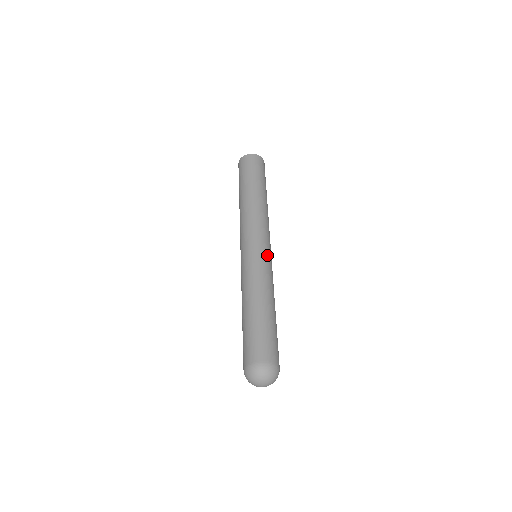
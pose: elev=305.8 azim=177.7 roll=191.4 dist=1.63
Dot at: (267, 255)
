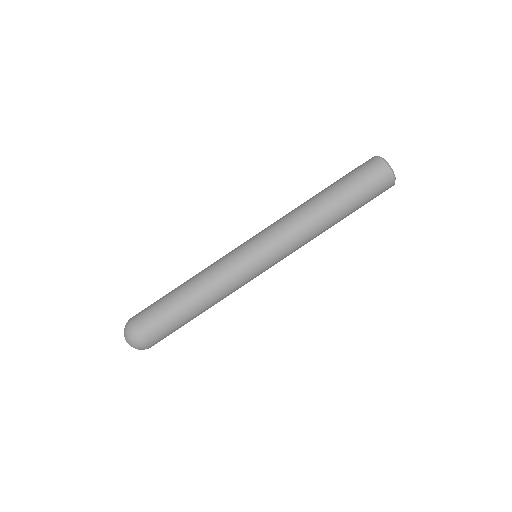
Dot at: (253, 267)
